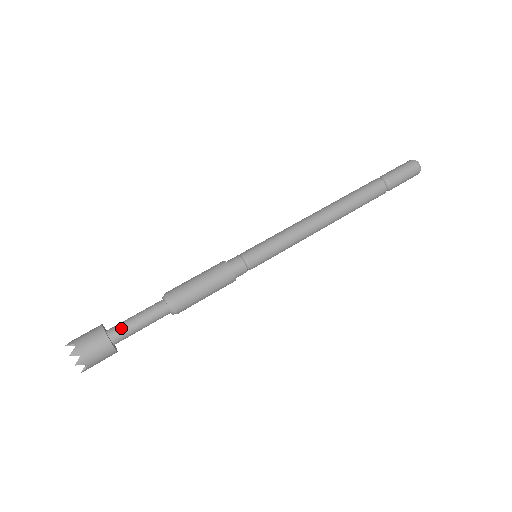
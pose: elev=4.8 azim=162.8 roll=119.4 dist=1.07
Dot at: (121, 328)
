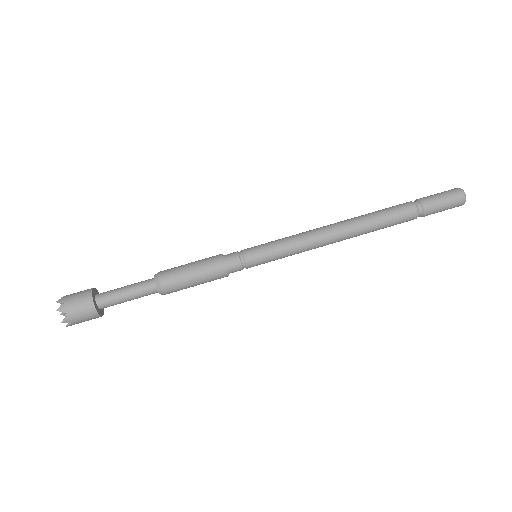
Dot at: (108, 292)
